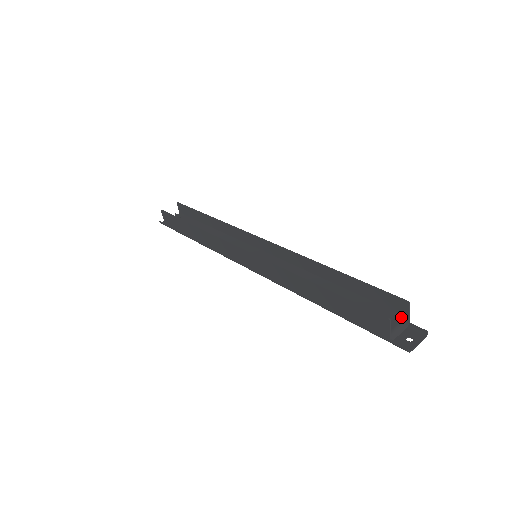
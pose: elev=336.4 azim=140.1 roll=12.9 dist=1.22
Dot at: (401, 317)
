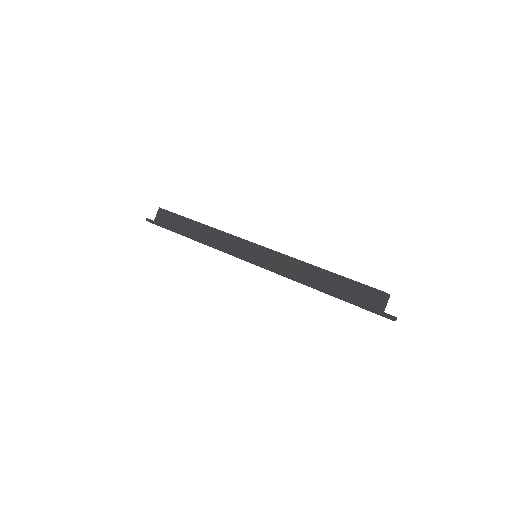
Dot at: (381, 305)
